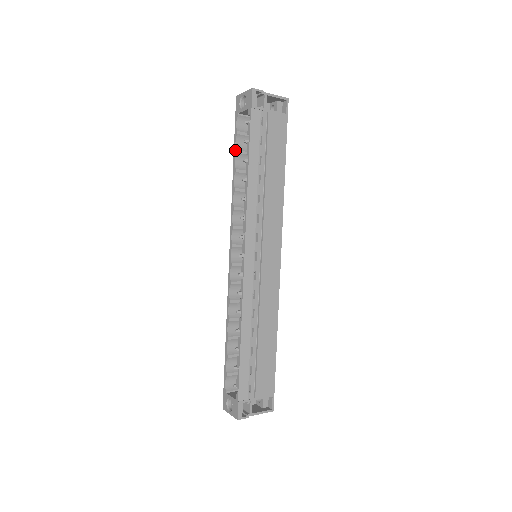
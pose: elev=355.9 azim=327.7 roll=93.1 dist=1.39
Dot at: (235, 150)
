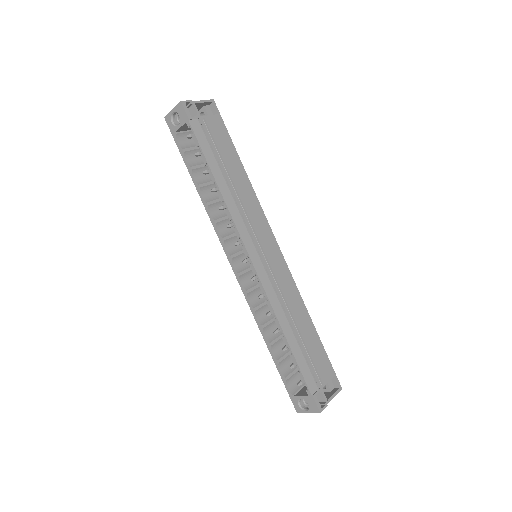
Dot at: (189, 168)
